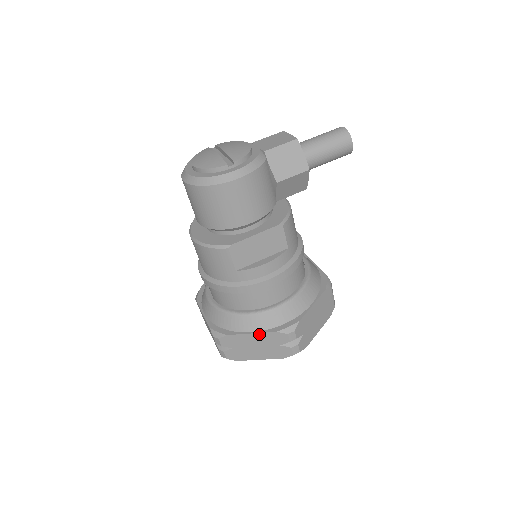
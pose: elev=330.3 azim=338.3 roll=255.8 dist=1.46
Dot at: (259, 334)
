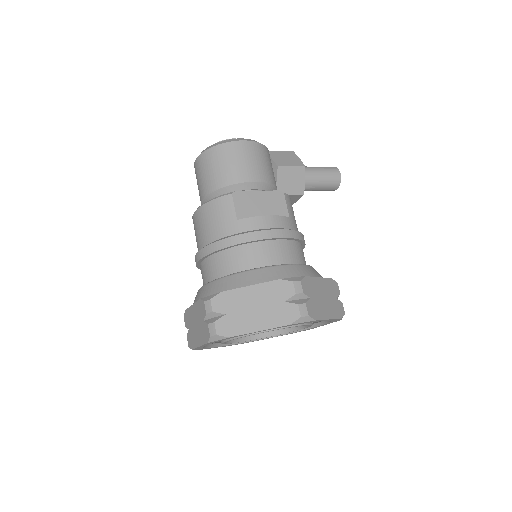
Dot at: (259, 286)
